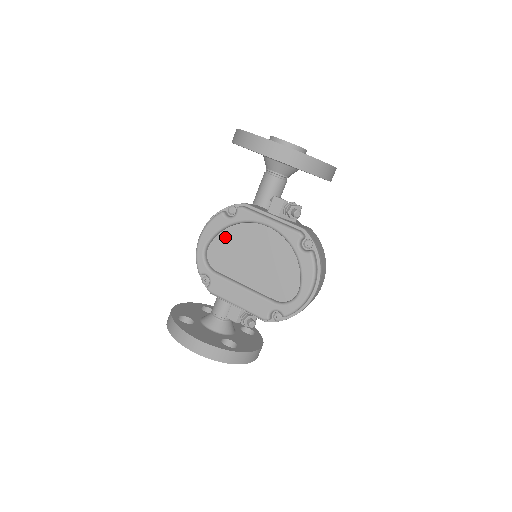
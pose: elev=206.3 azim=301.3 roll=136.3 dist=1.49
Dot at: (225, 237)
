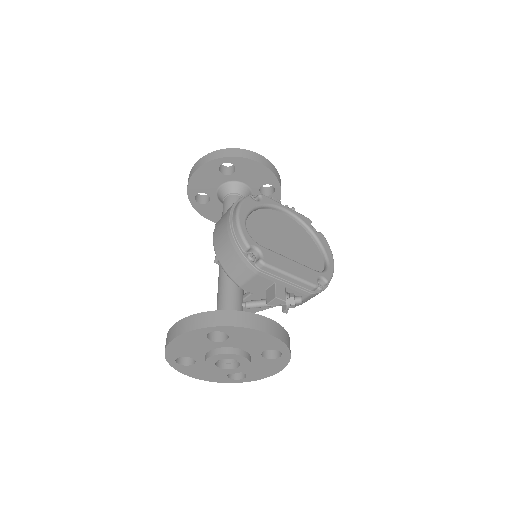
Dot at: (255, 218)
